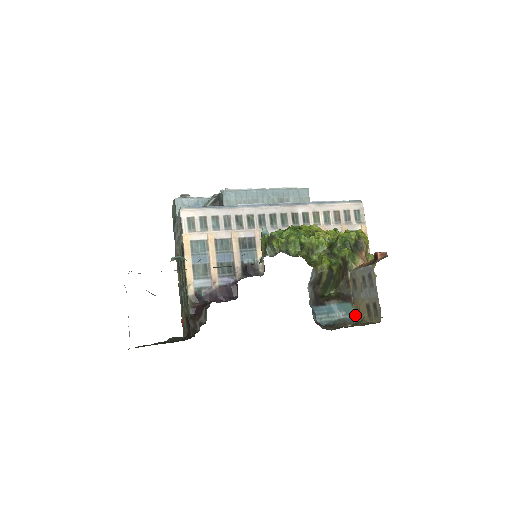
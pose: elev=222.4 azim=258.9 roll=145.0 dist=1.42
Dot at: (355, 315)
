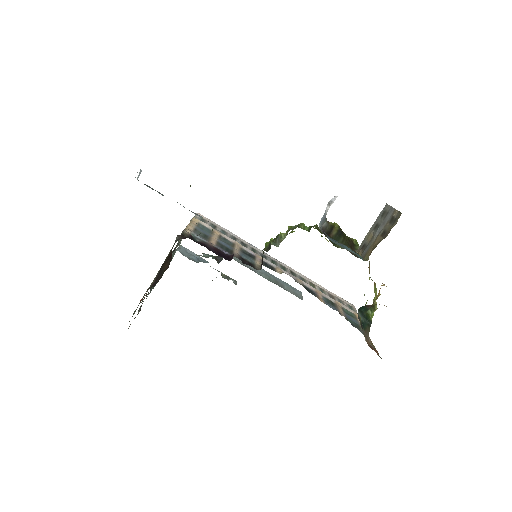
Dot at: occluded
